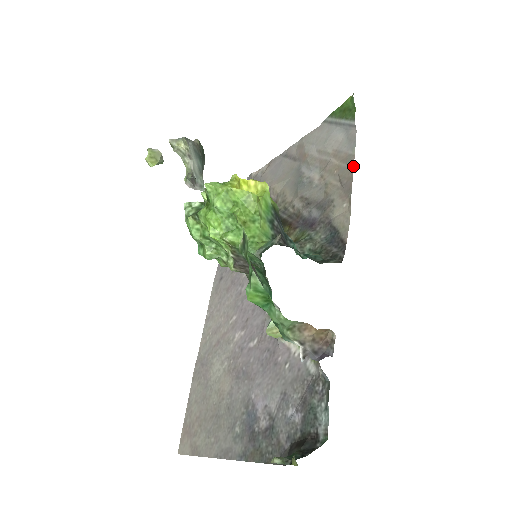
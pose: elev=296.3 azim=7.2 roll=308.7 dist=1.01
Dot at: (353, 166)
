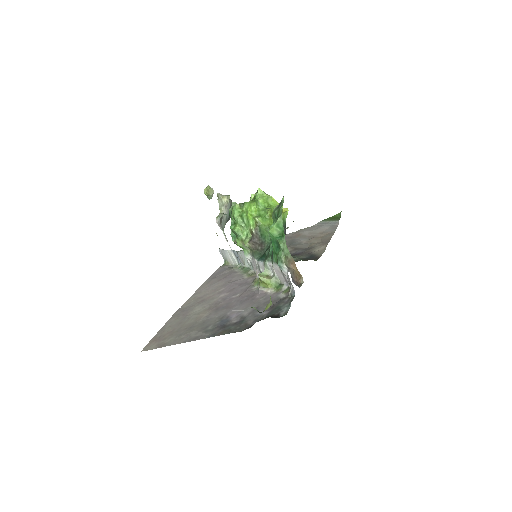
Dot at: occluded
